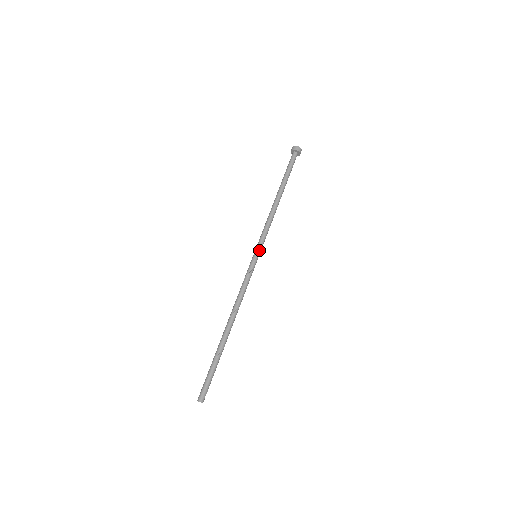
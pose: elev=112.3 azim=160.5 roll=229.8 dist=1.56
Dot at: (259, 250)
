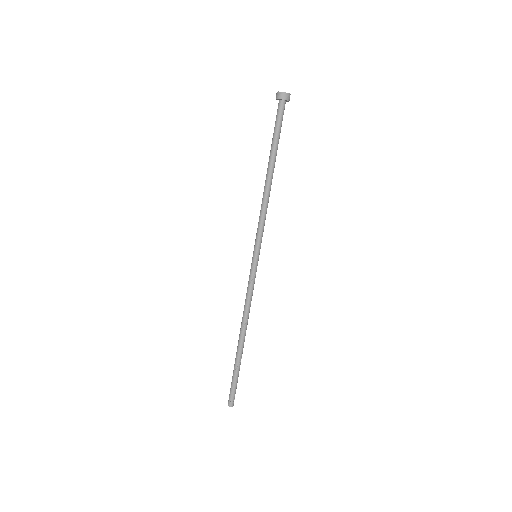
Dot at: (259, 250)
